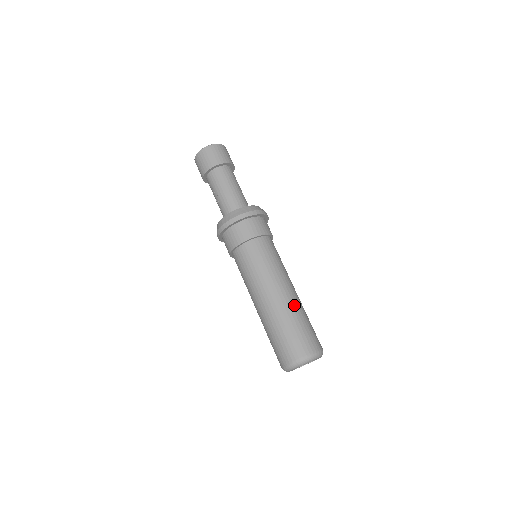
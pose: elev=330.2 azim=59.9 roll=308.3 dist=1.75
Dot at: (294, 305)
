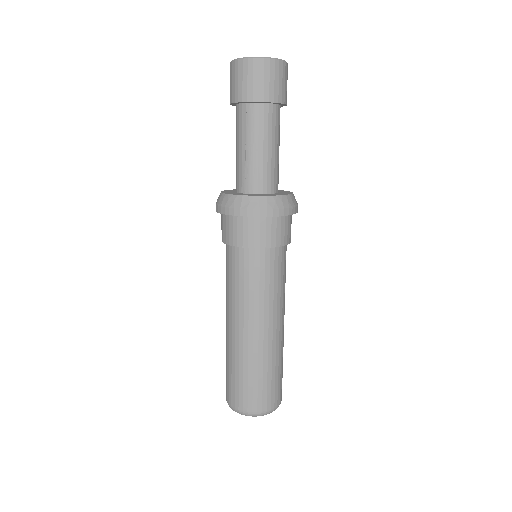
Dot at: occluded
